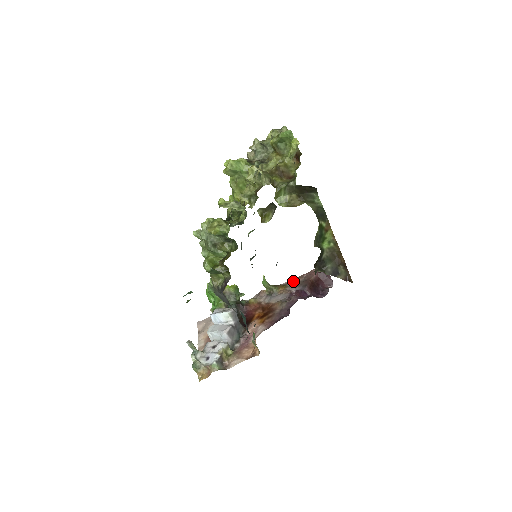
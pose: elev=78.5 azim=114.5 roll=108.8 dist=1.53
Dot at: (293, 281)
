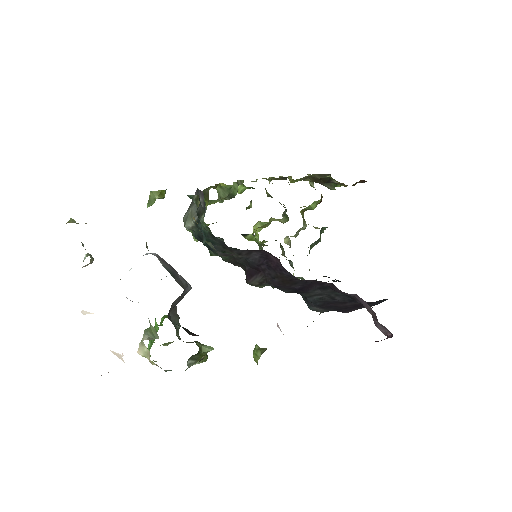
Dot at: occluded
